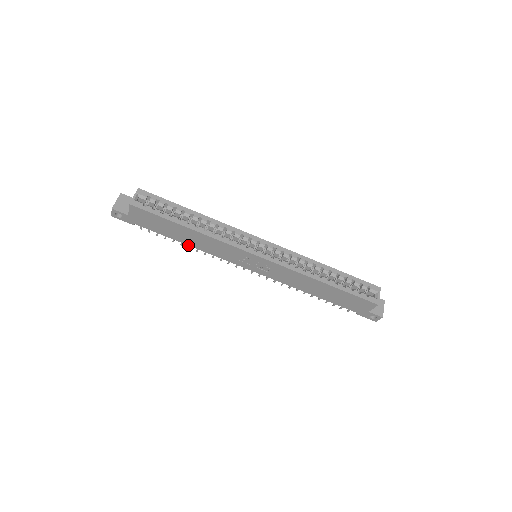
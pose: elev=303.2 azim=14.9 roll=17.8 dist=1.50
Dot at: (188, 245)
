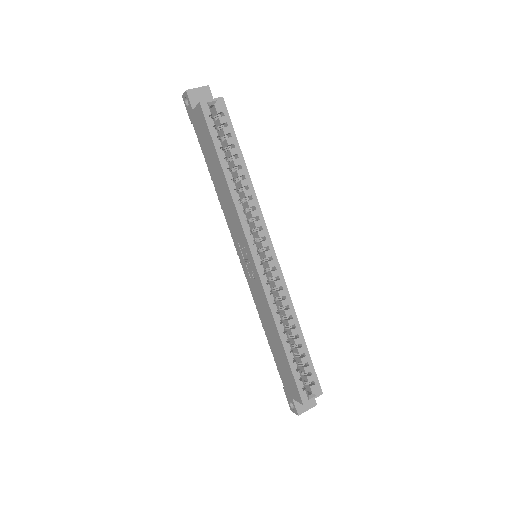
Dot at: (215, 186)
